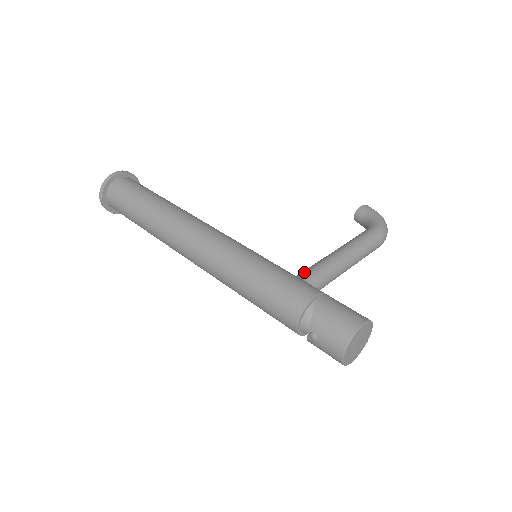
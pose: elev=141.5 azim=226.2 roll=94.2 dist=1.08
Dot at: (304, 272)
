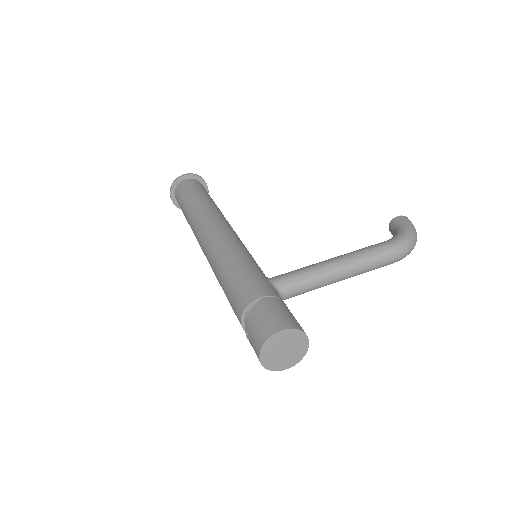
Dot at: (279, 275)
